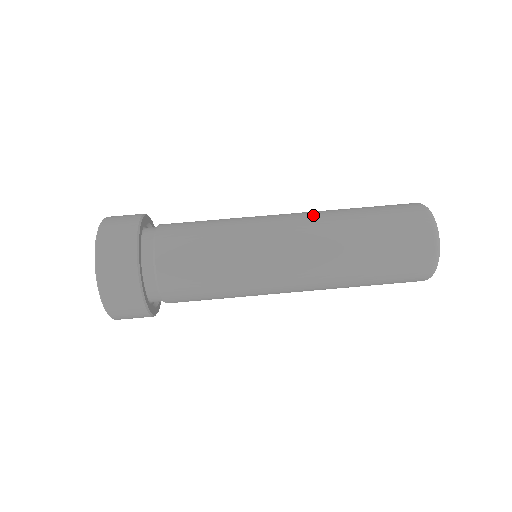
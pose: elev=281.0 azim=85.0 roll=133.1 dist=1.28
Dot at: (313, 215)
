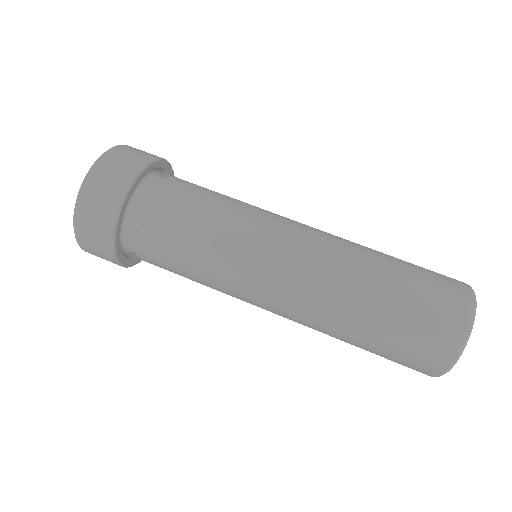
Dot at: (329, 256)
